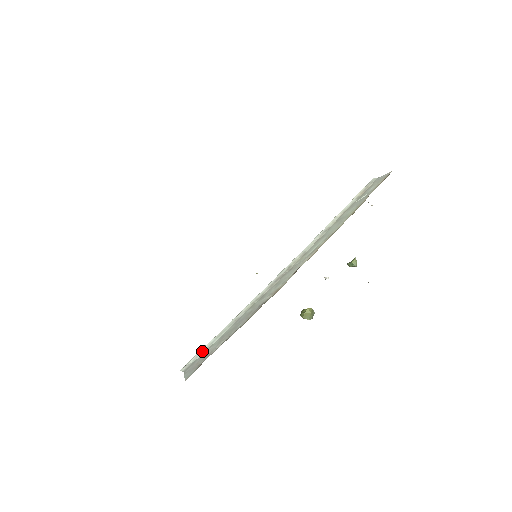
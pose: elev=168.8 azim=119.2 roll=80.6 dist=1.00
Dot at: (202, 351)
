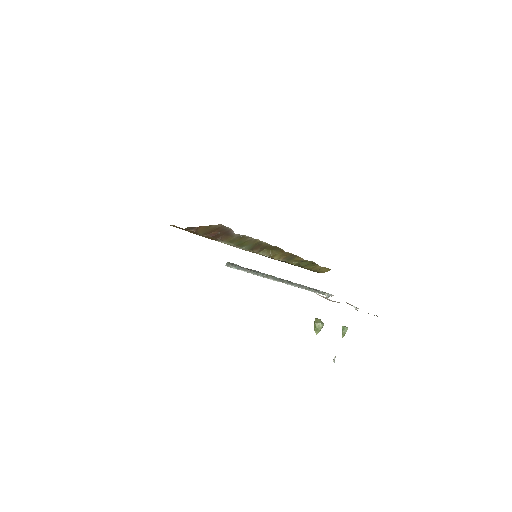
Dot at: occluded
